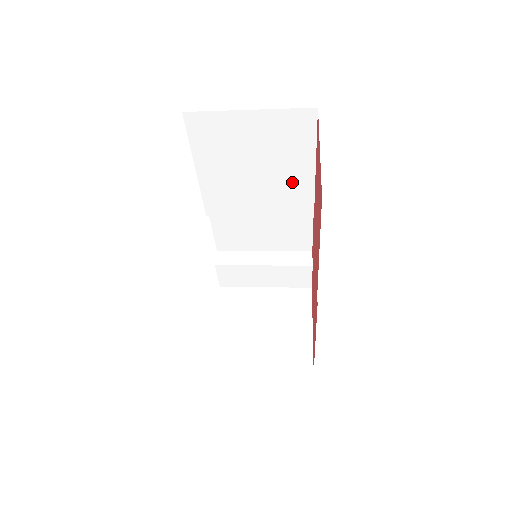
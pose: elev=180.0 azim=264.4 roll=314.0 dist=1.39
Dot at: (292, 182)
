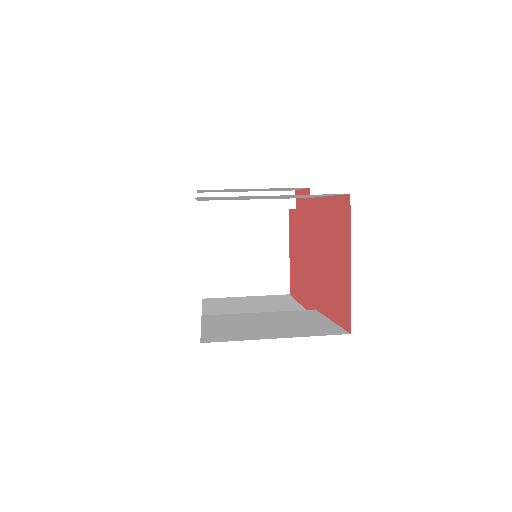
Dot at: occluded
